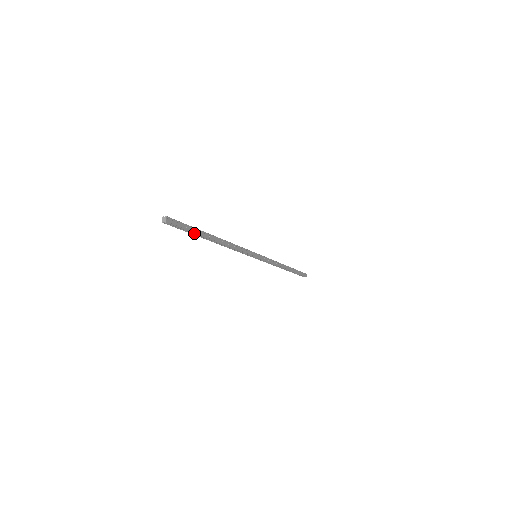
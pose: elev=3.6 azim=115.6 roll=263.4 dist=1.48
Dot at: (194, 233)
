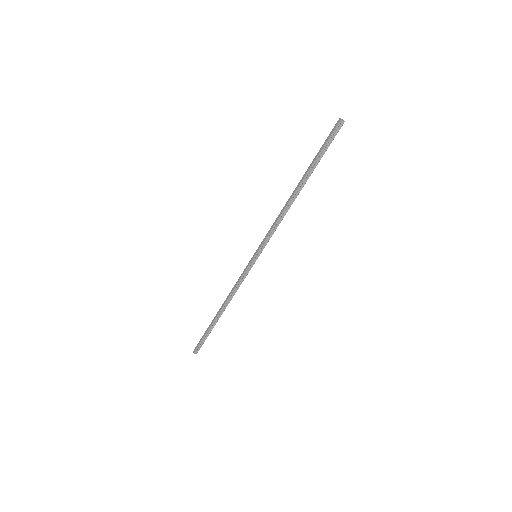
Dot at: occluded
